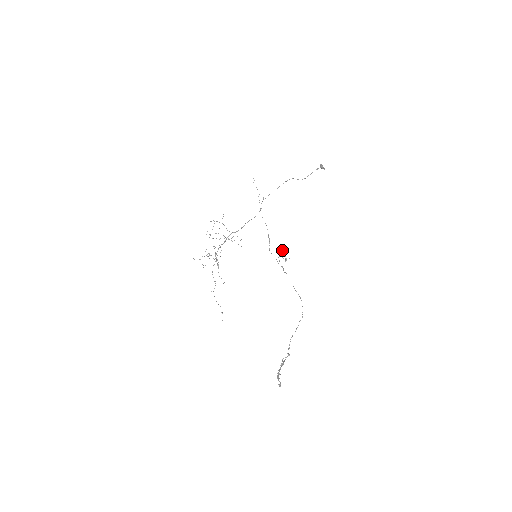
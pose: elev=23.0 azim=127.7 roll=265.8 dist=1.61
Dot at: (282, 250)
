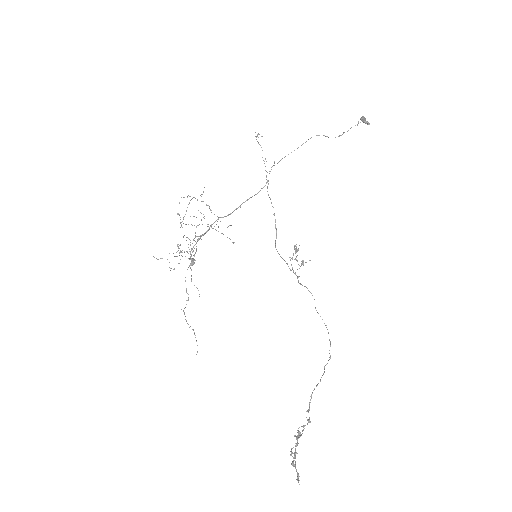
Dot at: (296, 248)
